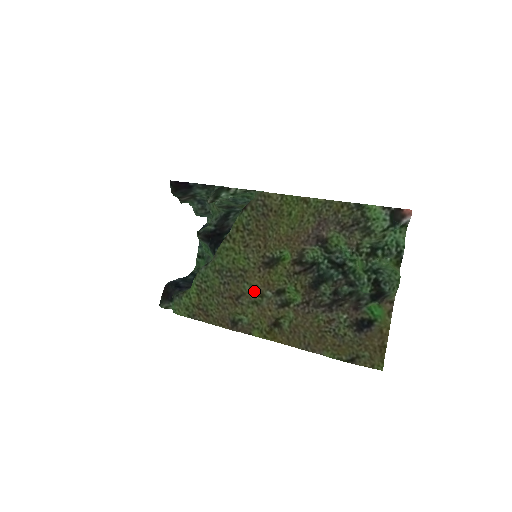
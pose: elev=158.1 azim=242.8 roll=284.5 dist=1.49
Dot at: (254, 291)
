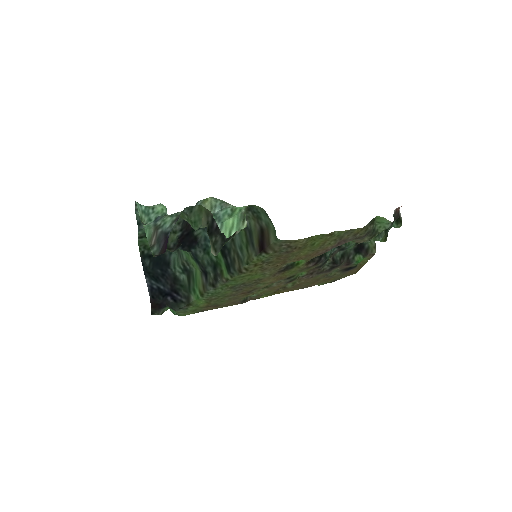
Dot at: occluded
